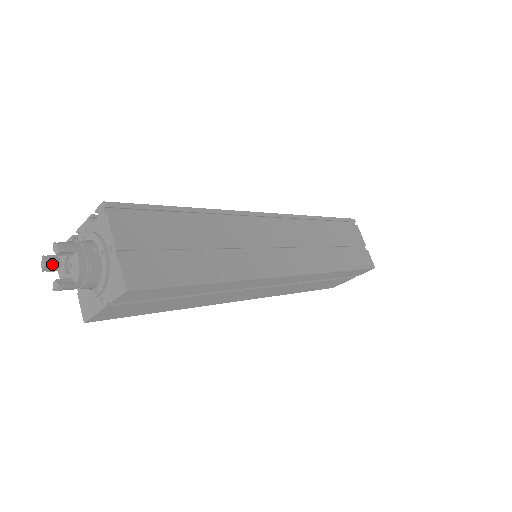
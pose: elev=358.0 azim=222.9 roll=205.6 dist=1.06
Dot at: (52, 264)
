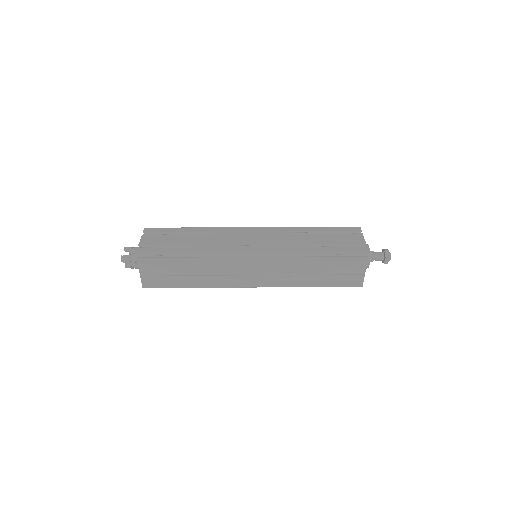
Dot at: (128, 251)
